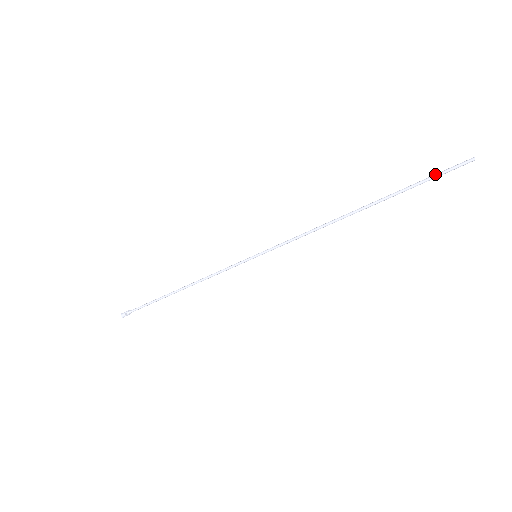
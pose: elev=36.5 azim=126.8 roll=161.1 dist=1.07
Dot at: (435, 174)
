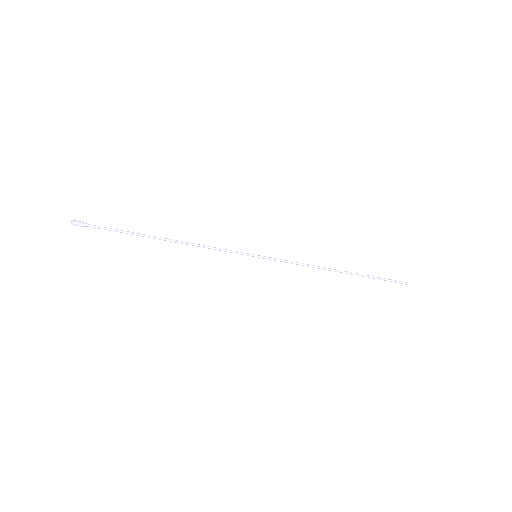
Dot at: (390, 279)
